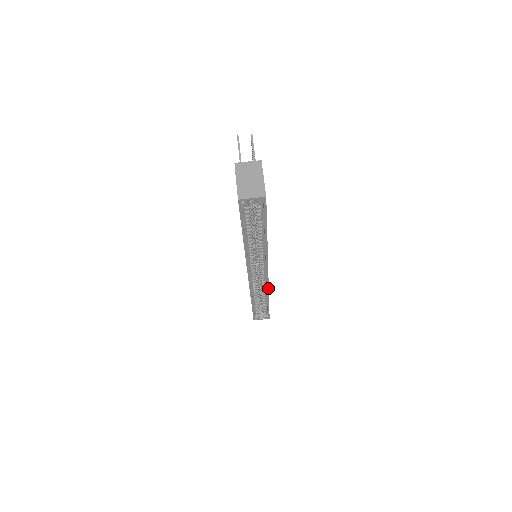
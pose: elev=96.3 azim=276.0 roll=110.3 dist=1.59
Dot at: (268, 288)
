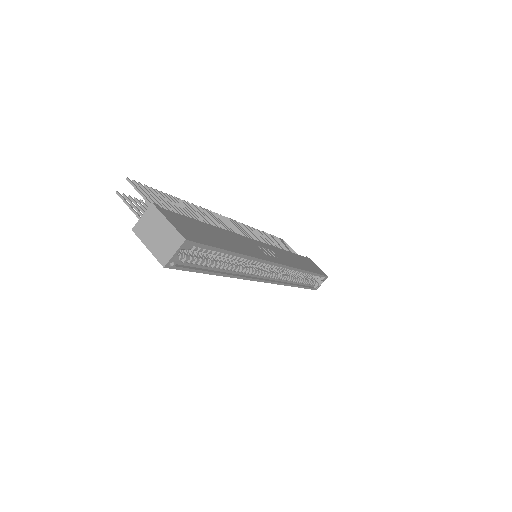
Dot at: (295, 269)
